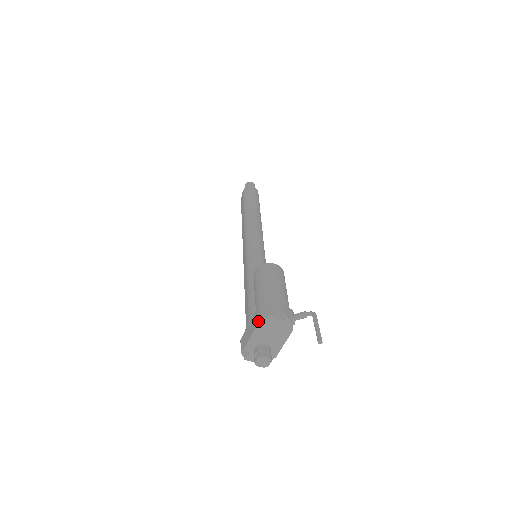
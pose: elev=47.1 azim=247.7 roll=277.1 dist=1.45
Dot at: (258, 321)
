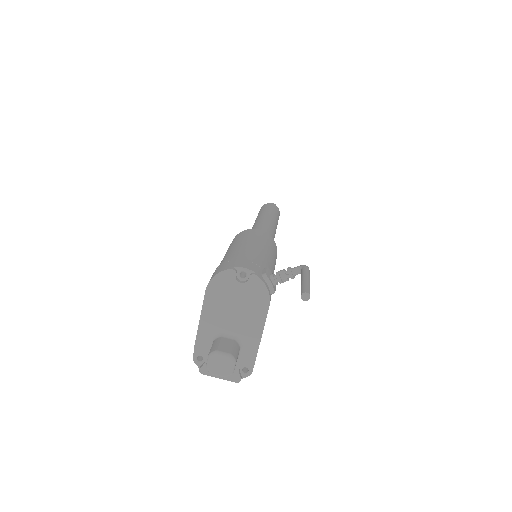
Dot at: (206, 287)
